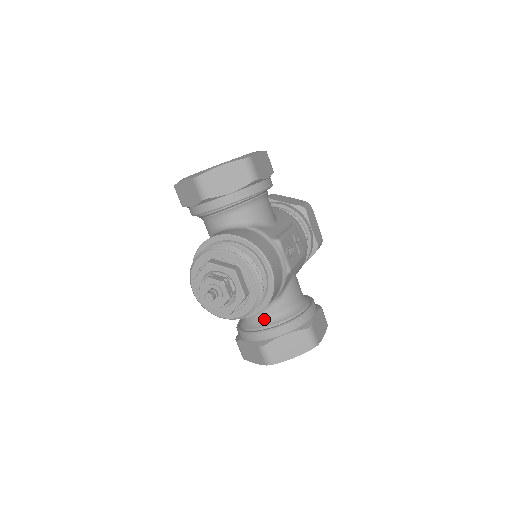
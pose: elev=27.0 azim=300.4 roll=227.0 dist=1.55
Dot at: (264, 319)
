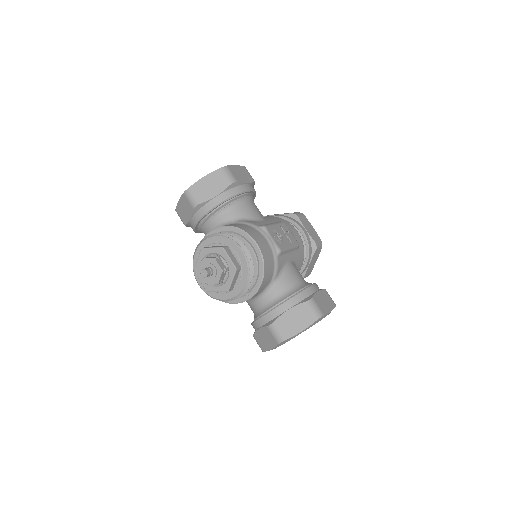
Dot at: (269, 302)
